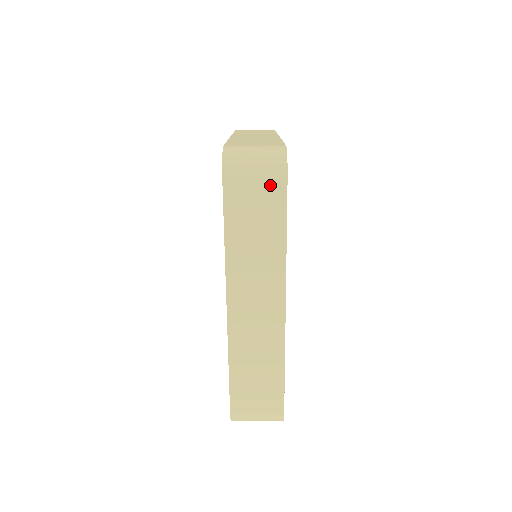
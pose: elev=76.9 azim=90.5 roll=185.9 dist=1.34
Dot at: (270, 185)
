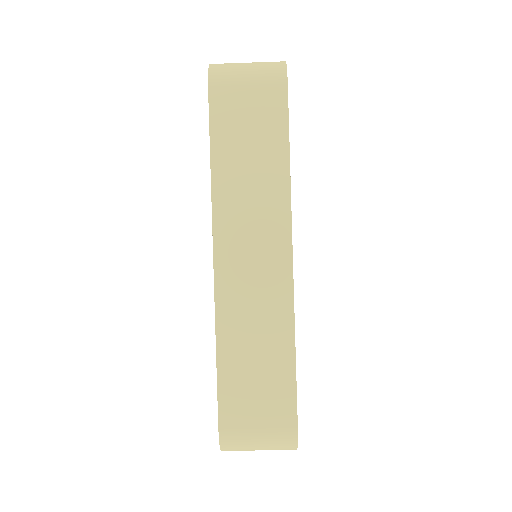
Dot at: (267, 93)
